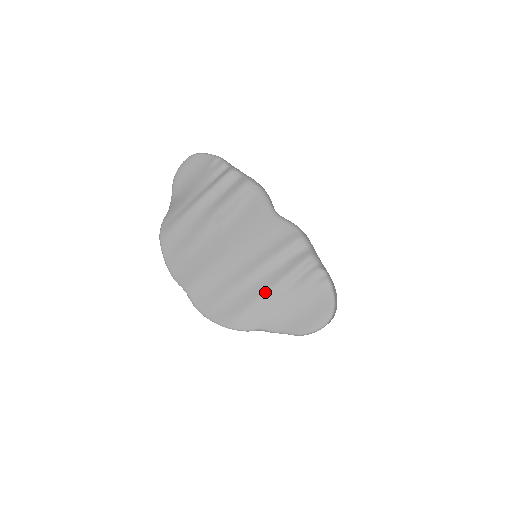
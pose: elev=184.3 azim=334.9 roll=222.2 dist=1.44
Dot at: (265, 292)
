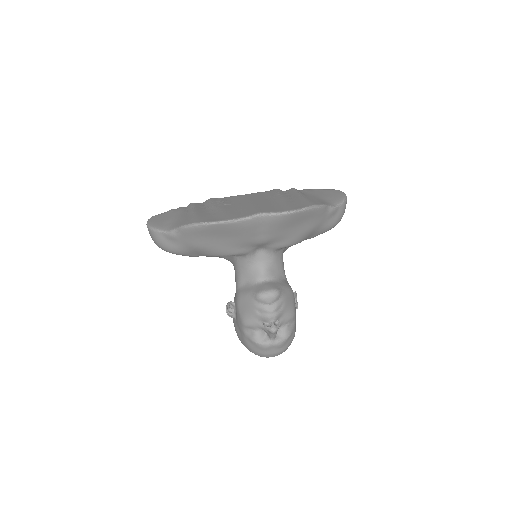
Dot at: (301, 196)
